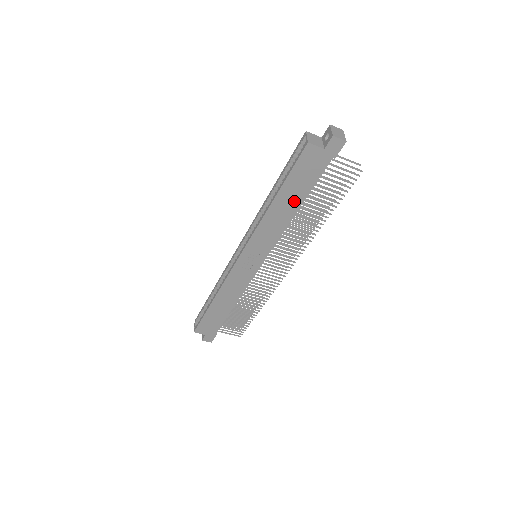
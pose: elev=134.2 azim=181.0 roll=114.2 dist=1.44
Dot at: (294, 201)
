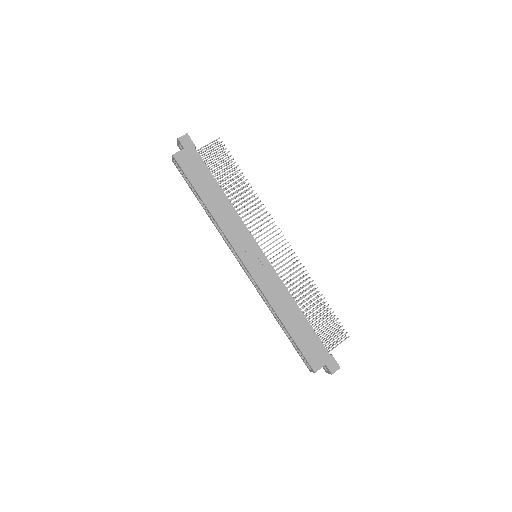
Dot at: (214, 191)
